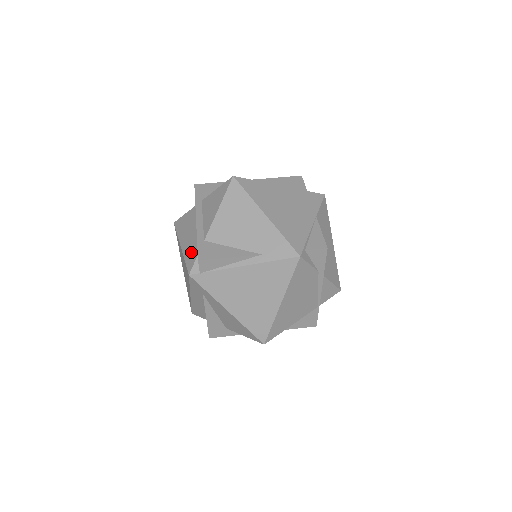
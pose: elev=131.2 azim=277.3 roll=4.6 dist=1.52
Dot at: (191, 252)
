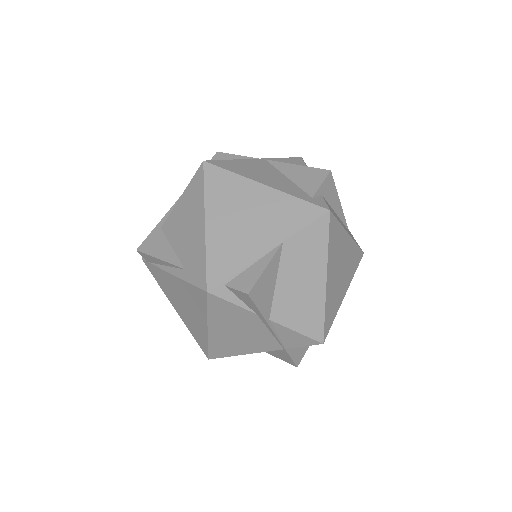
Dot at: occluded
